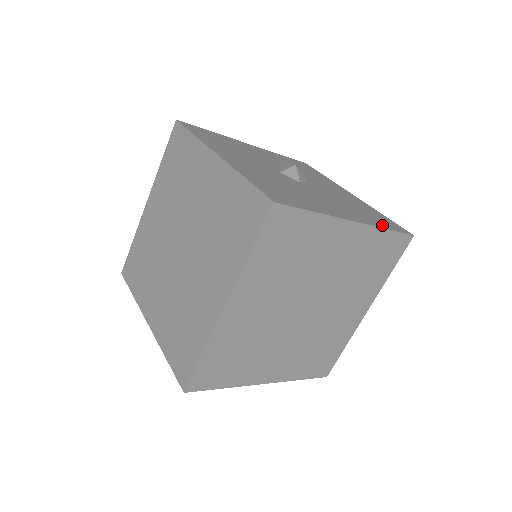
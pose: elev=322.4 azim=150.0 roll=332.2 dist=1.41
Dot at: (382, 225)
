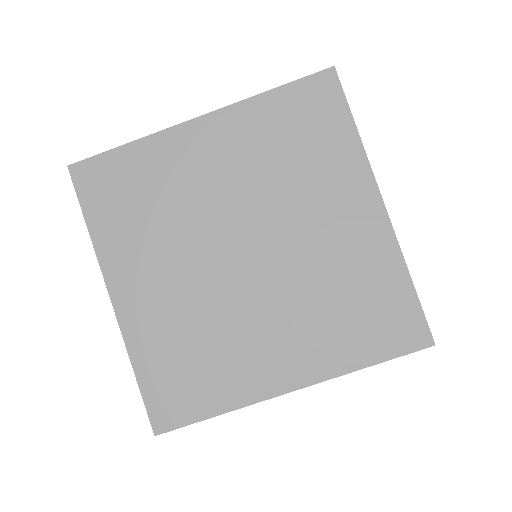
Dot at: occluded
